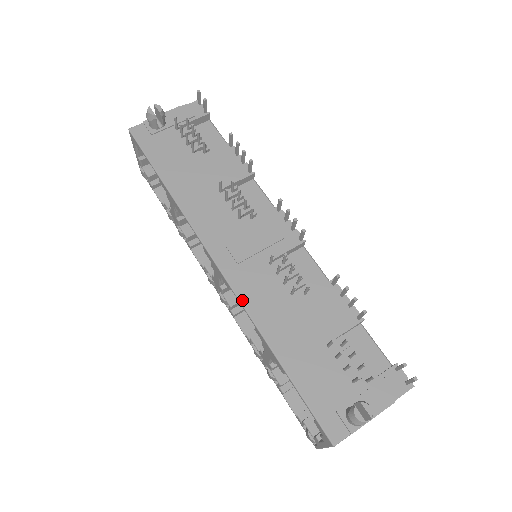
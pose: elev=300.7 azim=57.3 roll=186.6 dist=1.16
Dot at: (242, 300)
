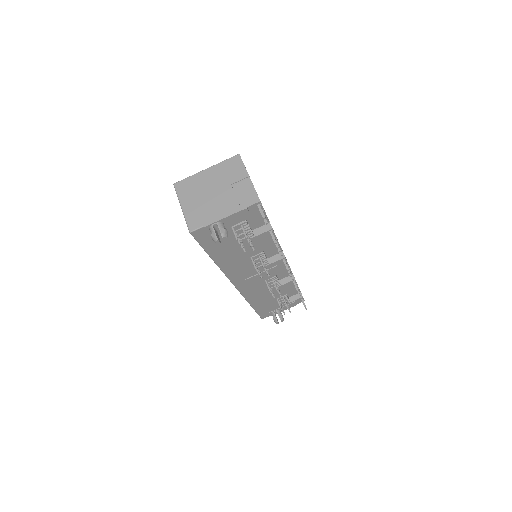
Dot at: (244, 295)
